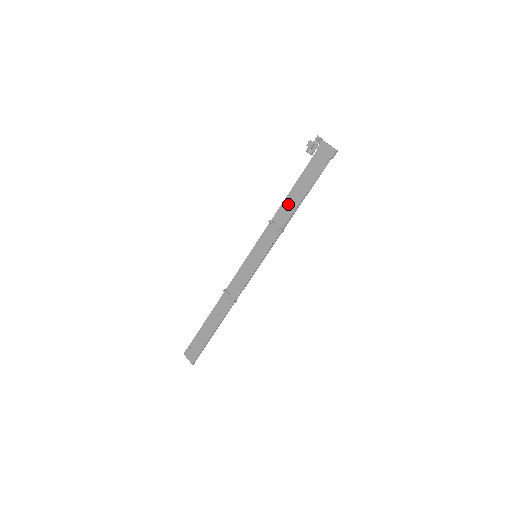
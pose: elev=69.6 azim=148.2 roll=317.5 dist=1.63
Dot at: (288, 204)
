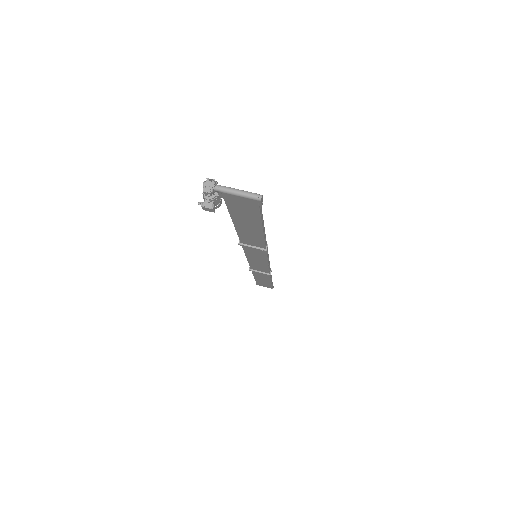
Dot at: (247, 235)
